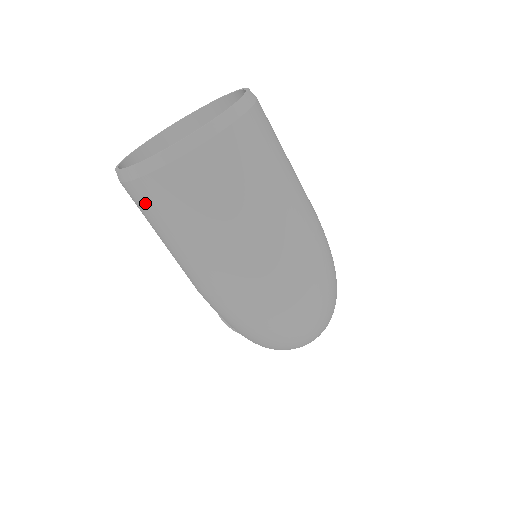
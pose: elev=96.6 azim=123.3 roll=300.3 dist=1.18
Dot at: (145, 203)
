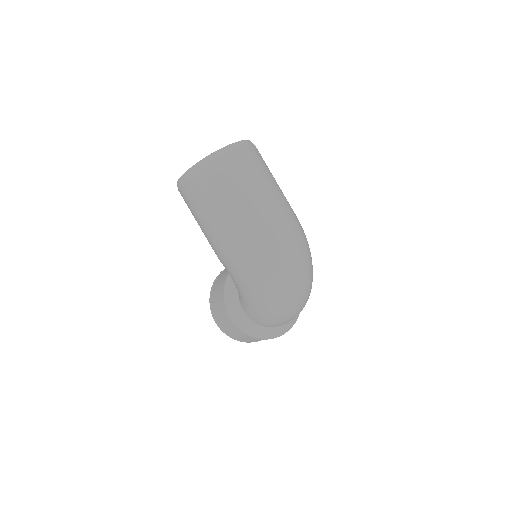
Dot at: (199, 187)
